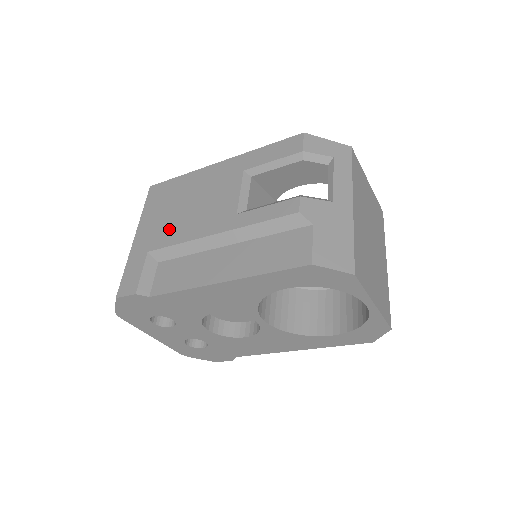
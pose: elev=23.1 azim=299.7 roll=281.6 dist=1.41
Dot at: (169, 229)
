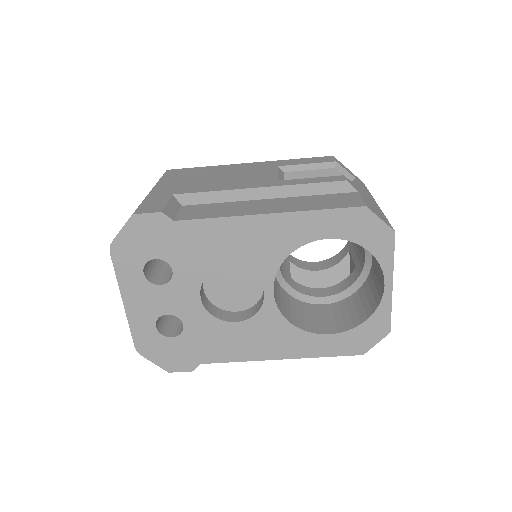
Dot at: (198, 185)
